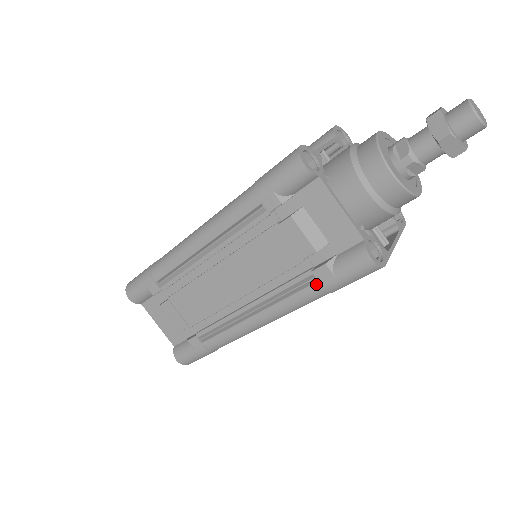
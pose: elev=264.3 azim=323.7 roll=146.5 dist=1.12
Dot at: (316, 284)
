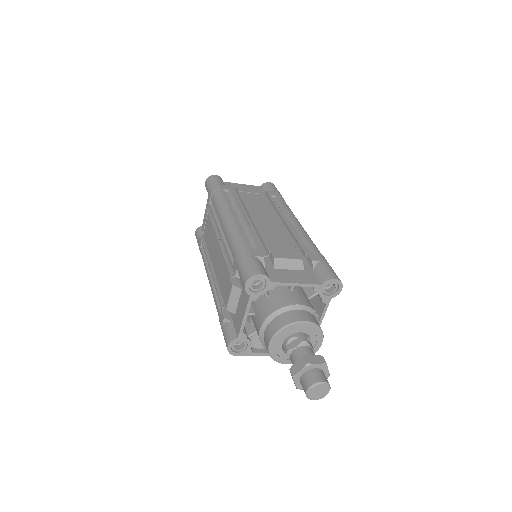
Dot at: (220, 314)
